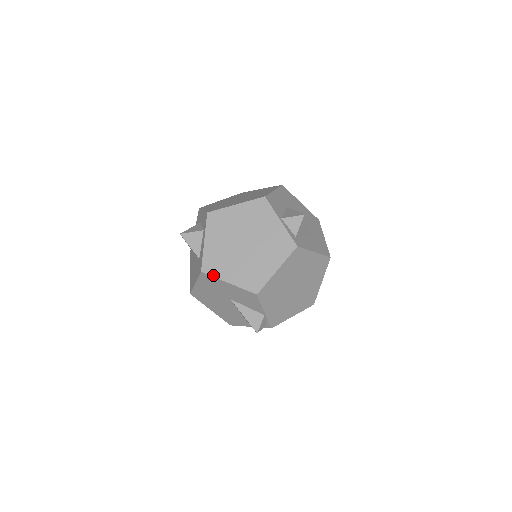
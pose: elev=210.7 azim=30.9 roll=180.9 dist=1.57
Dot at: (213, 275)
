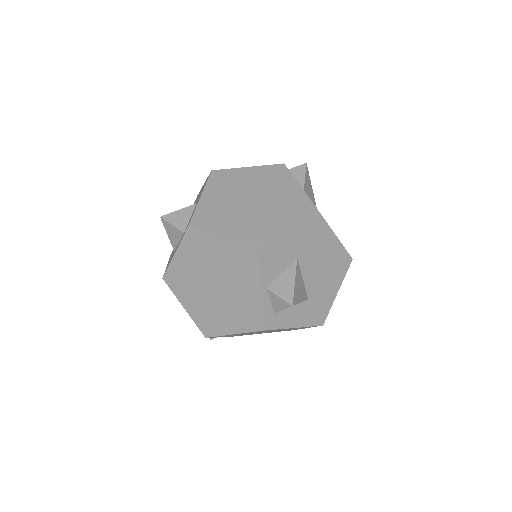
Dot at: (172, 290)
